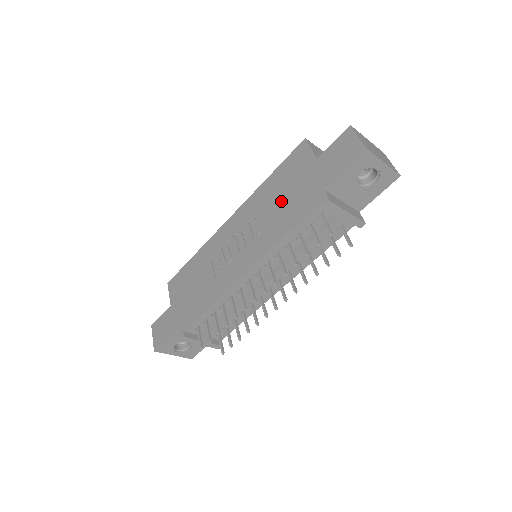
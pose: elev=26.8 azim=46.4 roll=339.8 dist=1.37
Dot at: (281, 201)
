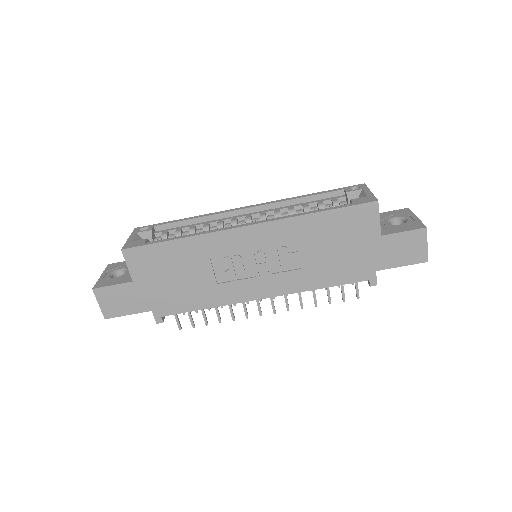
Dot at: (327, 253)
